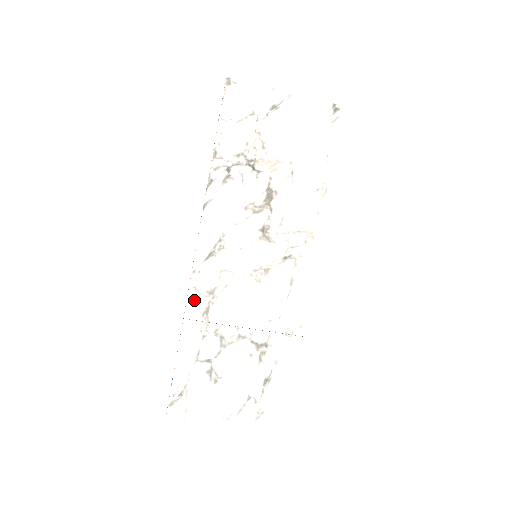
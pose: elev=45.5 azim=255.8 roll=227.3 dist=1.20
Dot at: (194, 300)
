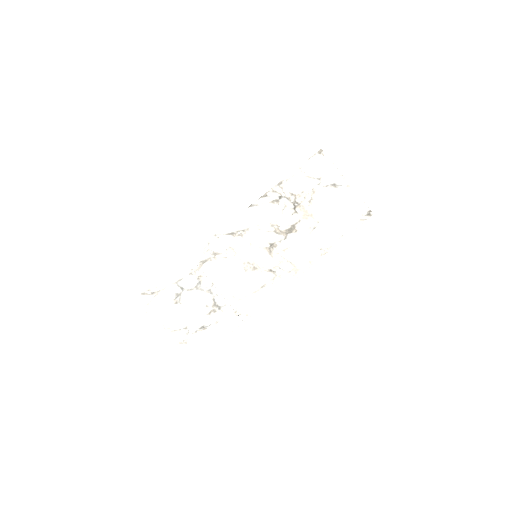
Dot at: (203, 250)
